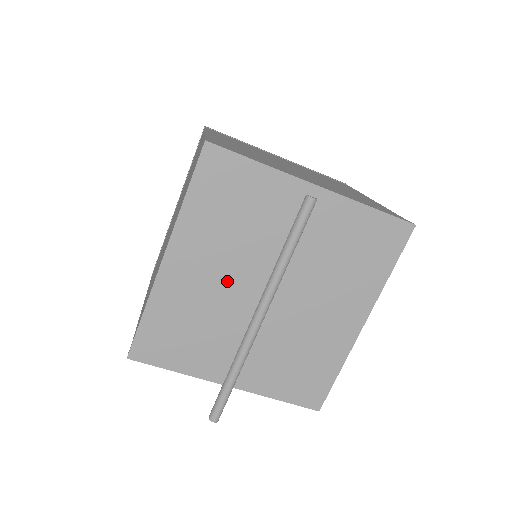
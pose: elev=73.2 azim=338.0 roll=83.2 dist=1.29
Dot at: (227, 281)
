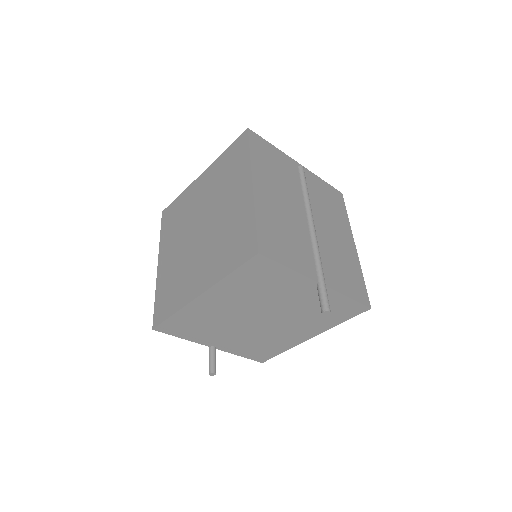
Dot at: (288, 205)
